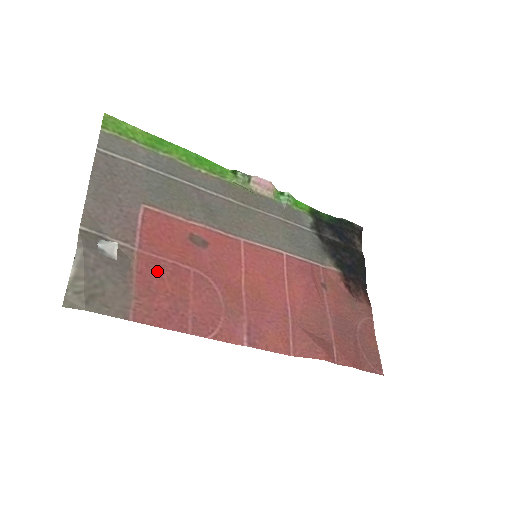
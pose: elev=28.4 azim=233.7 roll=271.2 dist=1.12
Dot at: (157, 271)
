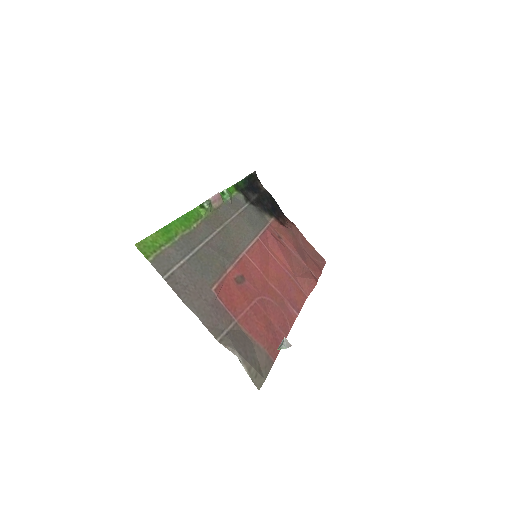
Dot at: (252, 322)
